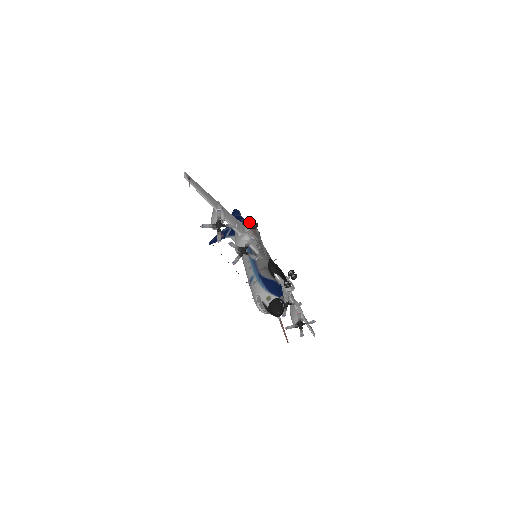
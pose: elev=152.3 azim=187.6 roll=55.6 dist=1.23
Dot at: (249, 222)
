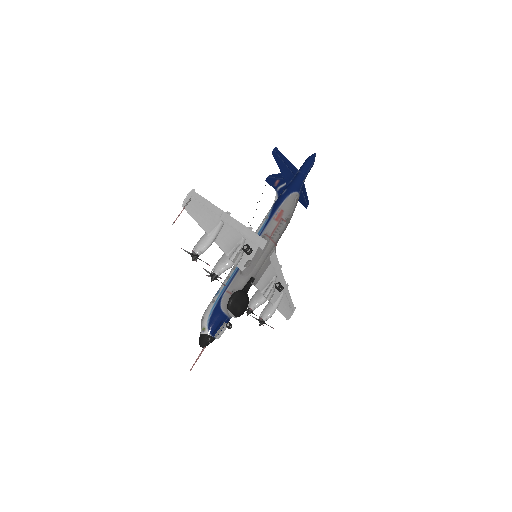
Dot at: (243, 248)
